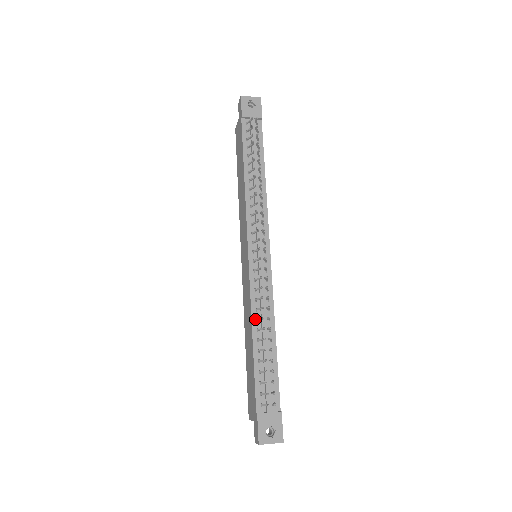
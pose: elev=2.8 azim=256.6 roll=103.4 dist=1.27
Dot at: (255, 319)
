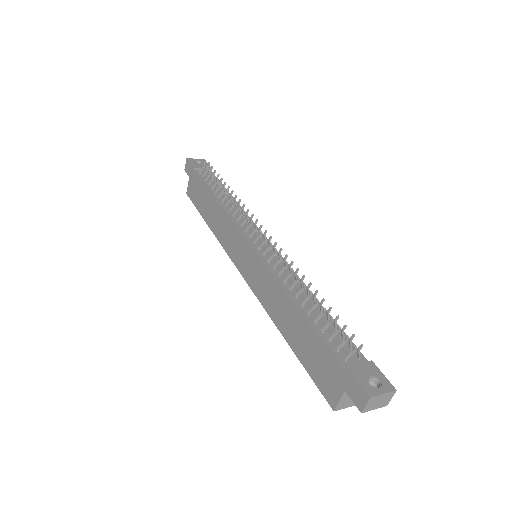
Dot at: (288, 289)
